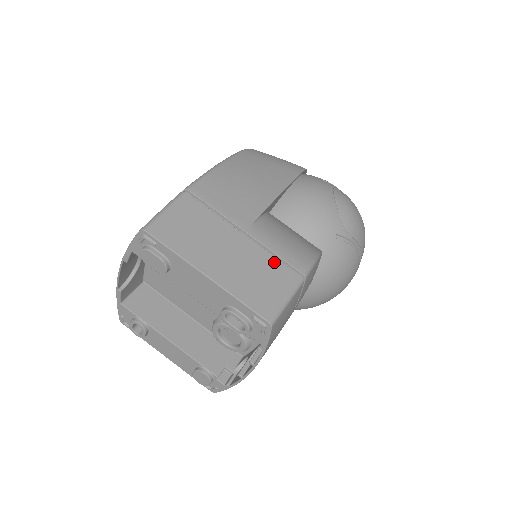
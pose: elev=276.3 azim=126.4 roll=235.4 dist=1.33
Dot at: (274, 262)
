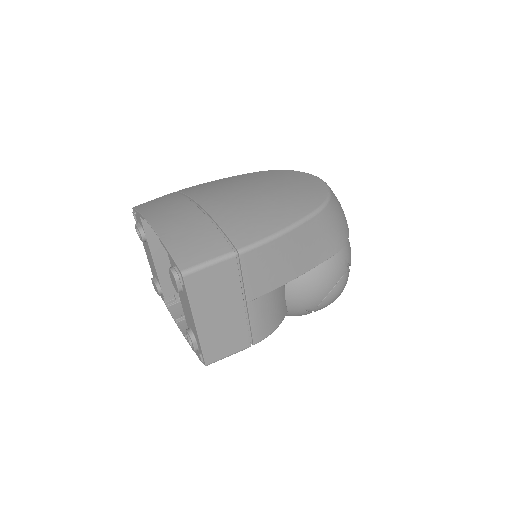
Dot at: (244, 331)
